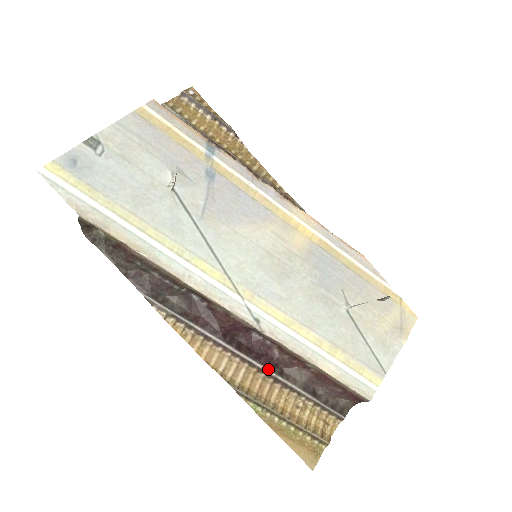
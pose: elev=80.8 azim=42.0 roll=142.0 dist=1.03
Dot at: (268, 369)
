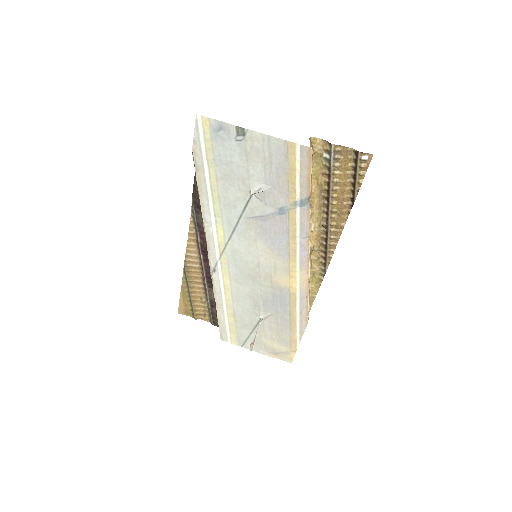
Dot at: (206, 279)
